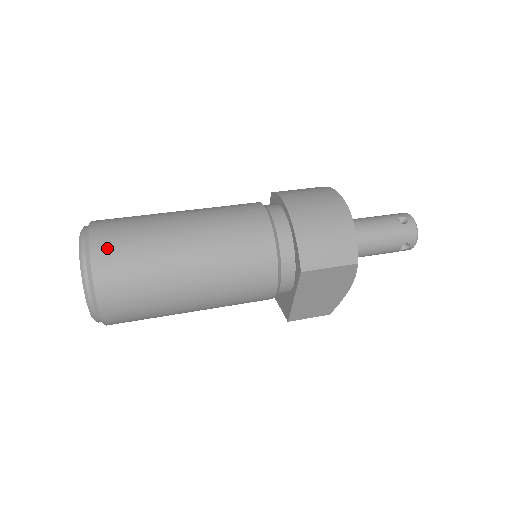
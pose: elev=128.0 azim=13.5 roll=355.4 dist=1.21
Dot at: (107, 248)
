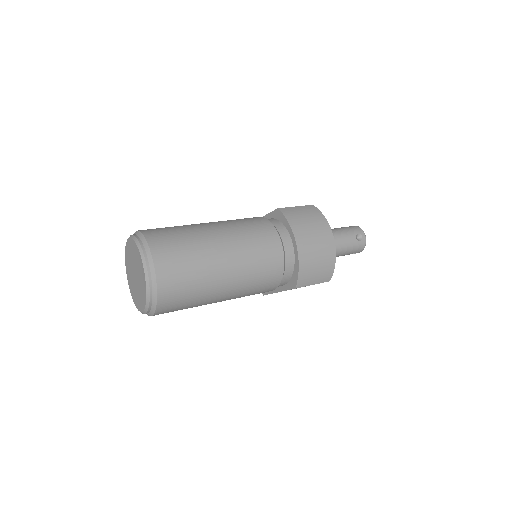
Dot at: (169, 276)
